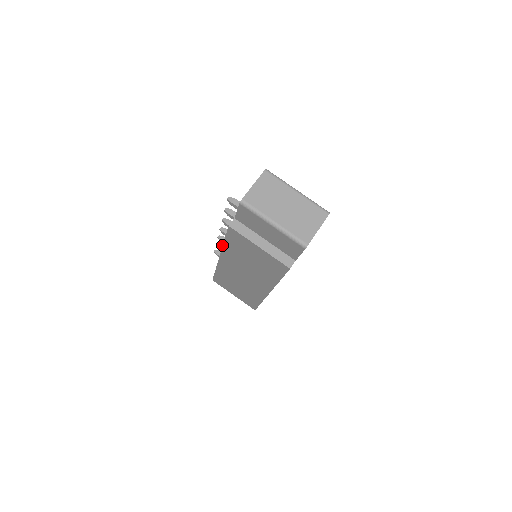
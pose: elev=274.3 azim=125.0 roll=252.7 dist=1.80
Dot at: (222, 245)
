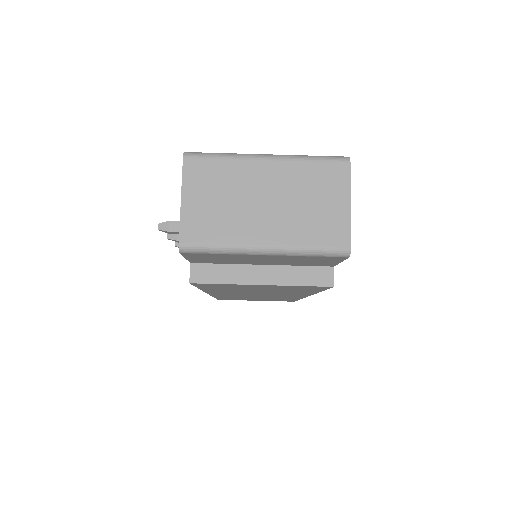
Dot at: occluded
